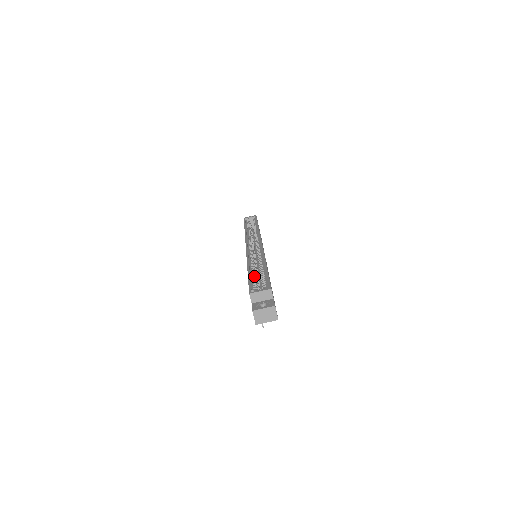
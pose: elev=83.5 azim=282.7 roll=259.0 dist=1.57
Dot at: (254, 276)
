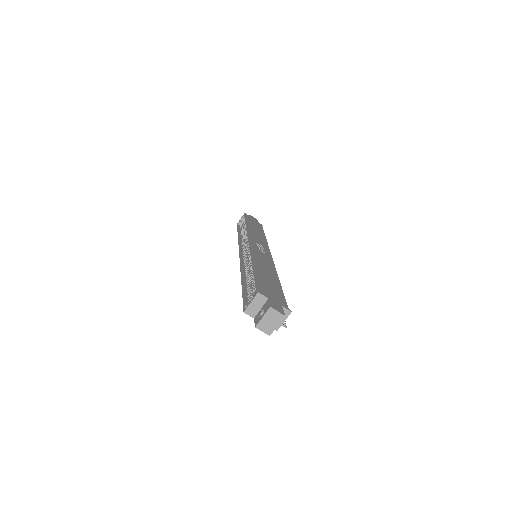
Dot at: (248, 286)
